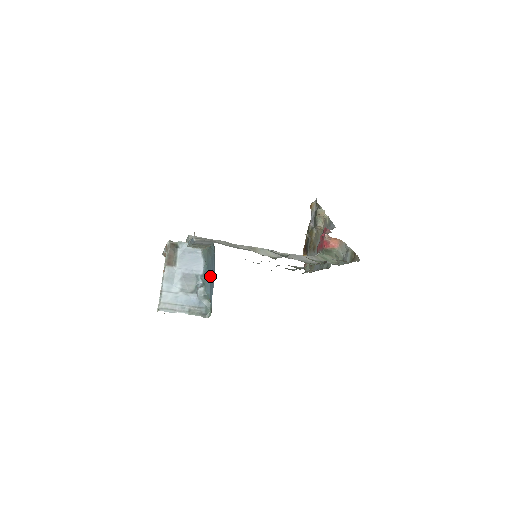
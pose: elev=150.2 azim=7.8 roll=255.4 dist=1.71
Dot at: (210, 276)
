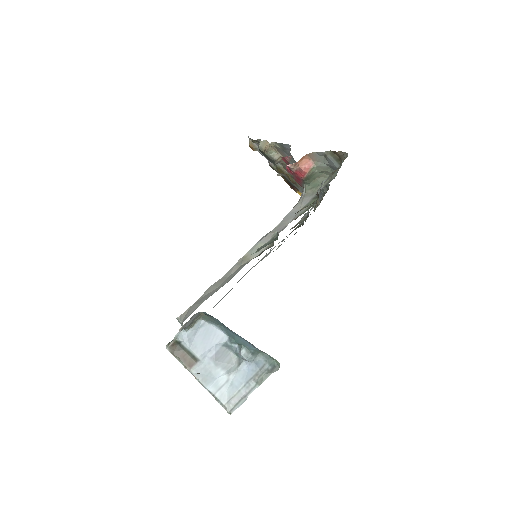
Dot at: (236, 334)
